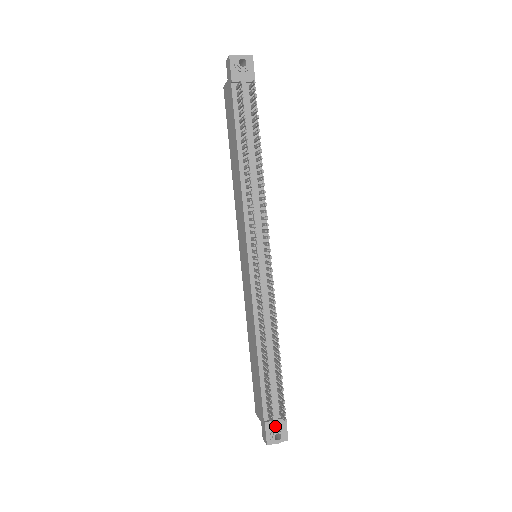
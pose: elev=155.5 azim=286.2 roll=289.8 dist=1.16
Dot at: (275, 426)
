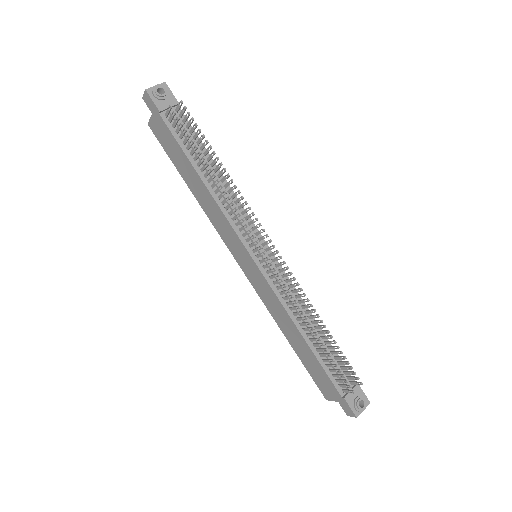
Dot at: (353, 396)
